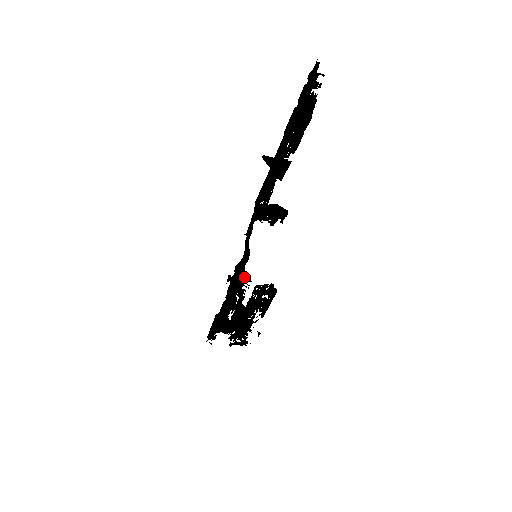
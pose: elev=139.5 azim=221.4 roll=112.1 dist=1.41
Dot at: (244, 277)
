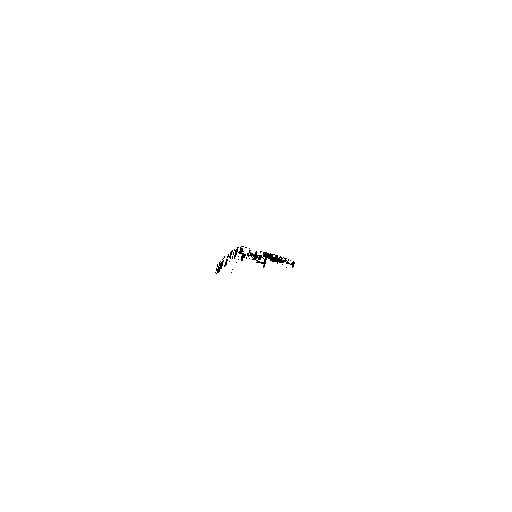
Dot at: (256, 252)
